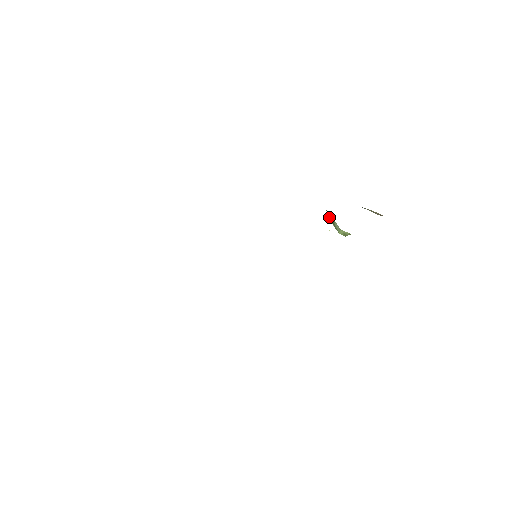
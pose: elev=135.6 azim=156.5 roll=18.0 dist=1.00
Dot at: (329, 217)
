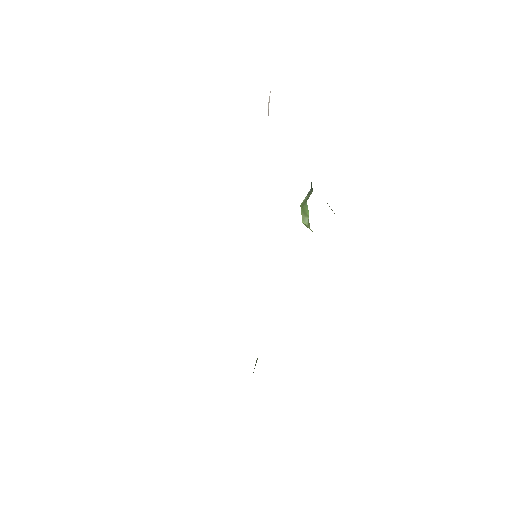
Dot at: (303, 206)
